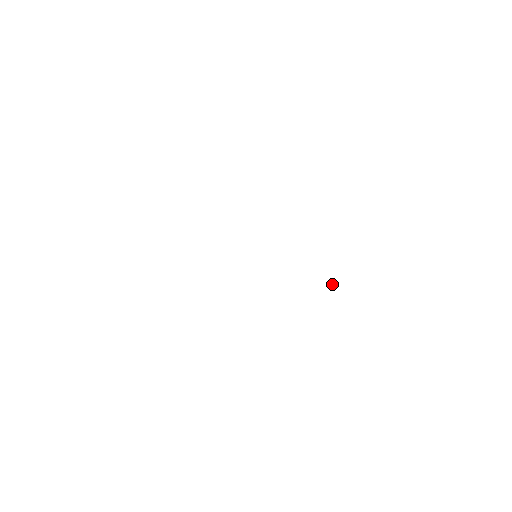
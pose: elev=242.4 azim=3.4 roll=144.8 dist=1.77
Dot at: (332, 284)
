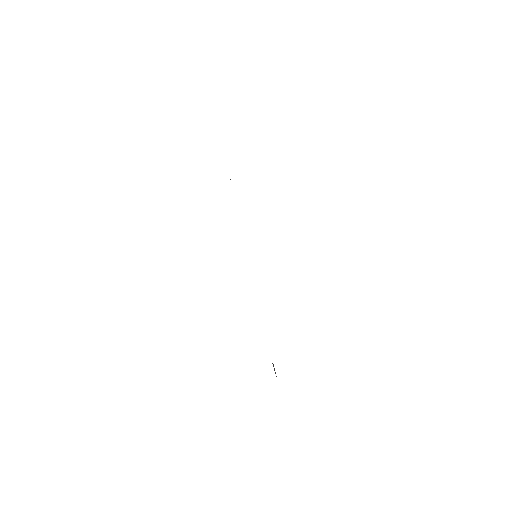
Dot at: (273, 364)
